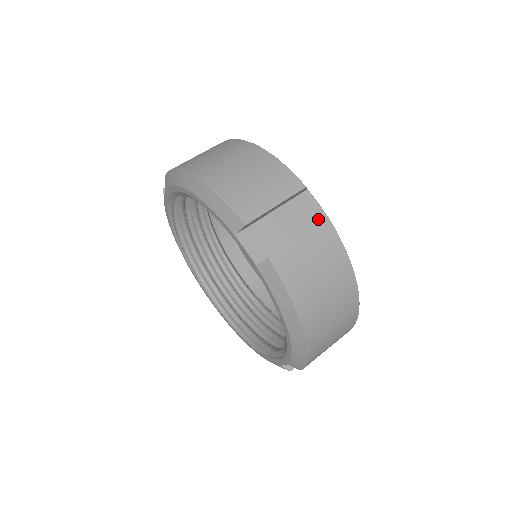
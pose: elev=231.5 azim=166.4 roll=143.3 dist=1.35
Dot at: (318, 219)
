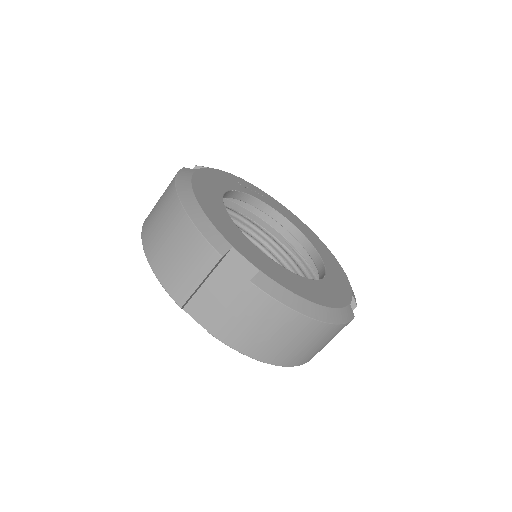
Dot at: (249, 275)
